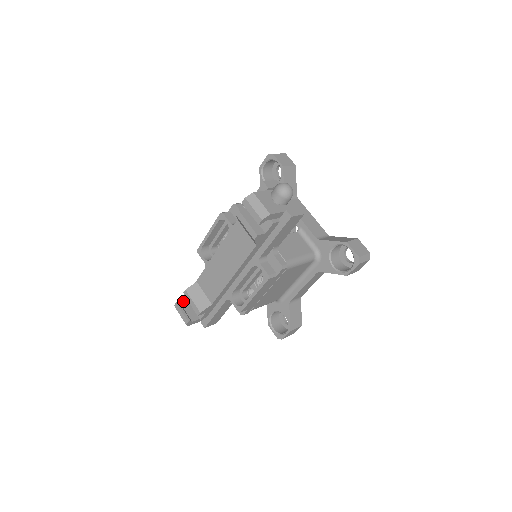
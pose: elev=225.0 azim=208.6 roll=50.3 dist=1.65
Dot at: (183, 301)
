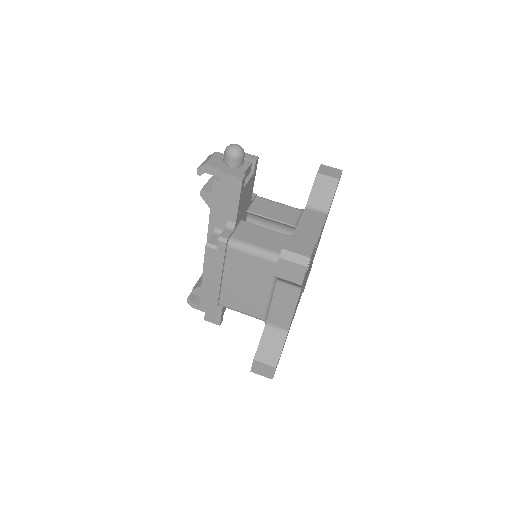
Dot at: occluded
